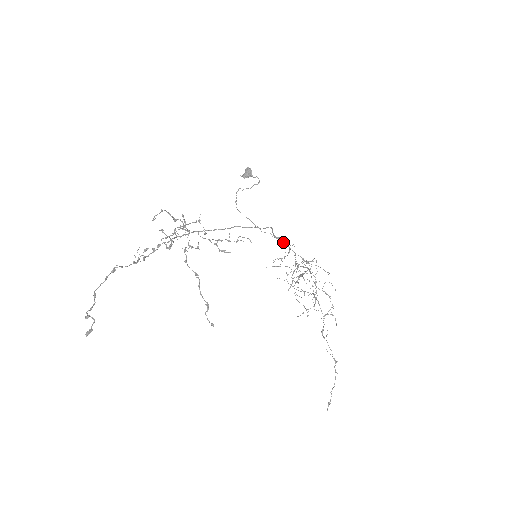
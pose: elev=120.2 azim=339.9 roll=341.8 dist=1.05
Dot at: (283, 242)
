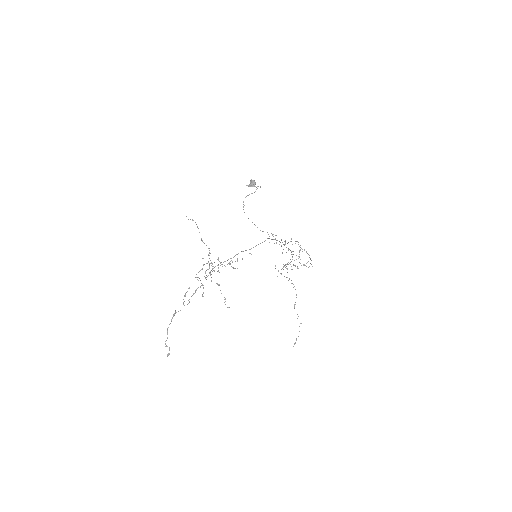
Dot at: occluded
